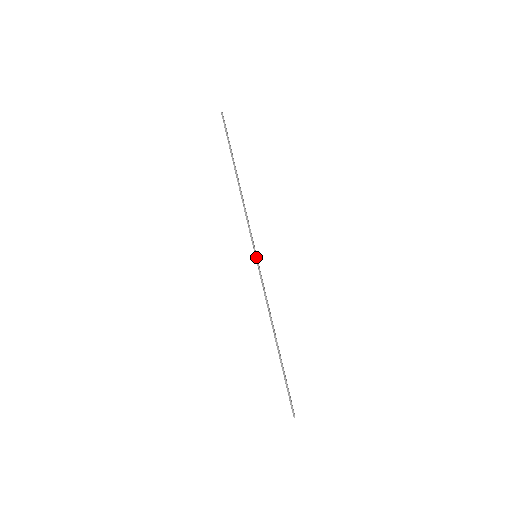
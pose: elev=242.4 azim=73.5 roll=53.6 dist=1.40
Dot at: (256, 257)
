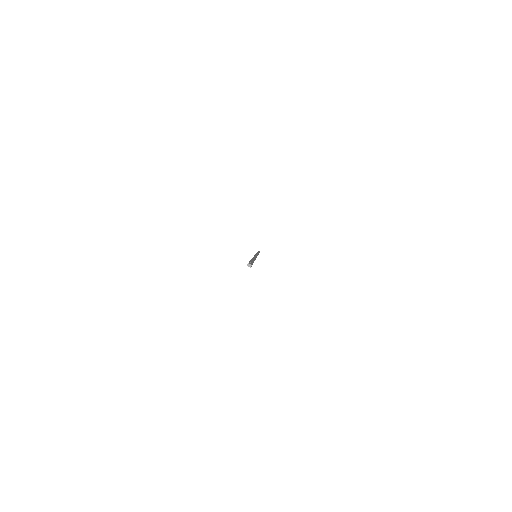
Dot at: occluded
